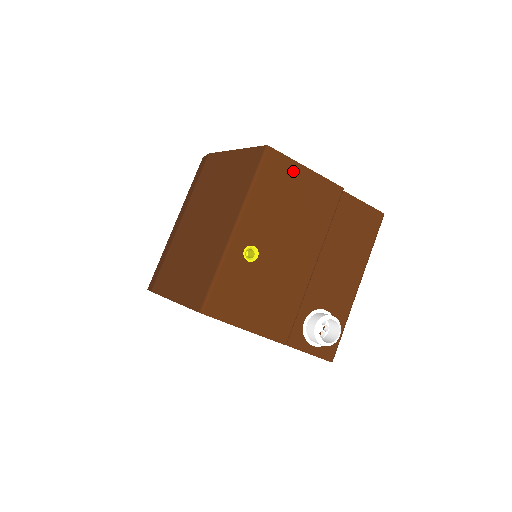
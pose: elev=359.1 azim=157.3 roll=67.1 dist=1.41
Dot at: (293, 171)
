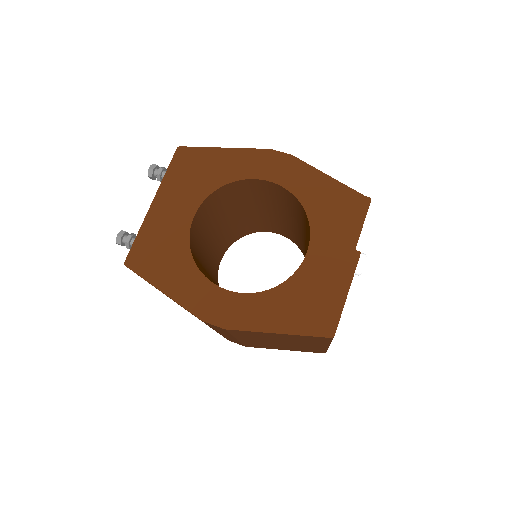
Dot at: occluded
